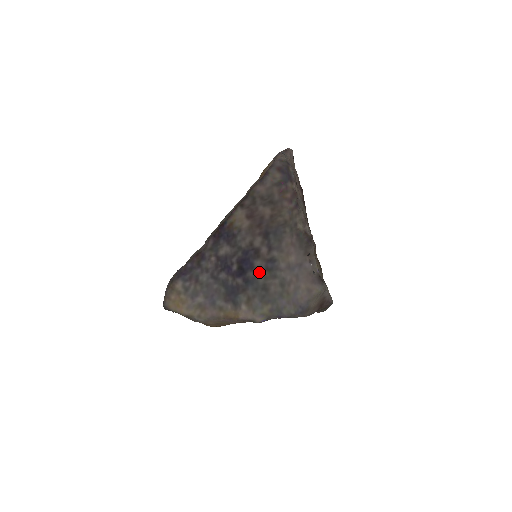
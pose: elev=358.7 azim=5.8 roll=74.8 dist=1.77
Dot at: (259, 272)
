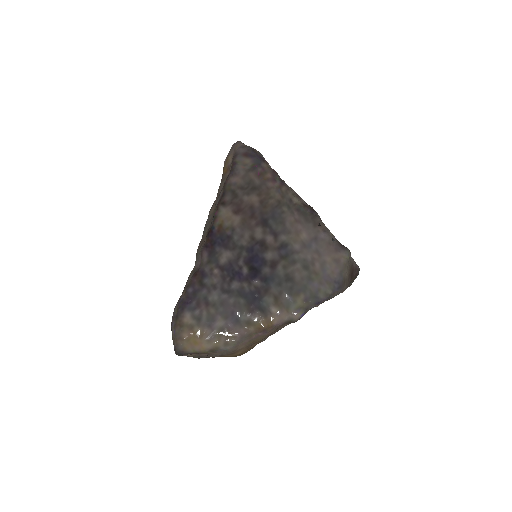
Dot at: (275, 264)
